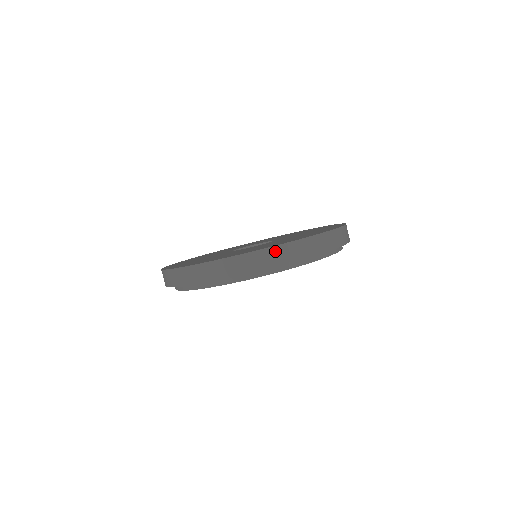
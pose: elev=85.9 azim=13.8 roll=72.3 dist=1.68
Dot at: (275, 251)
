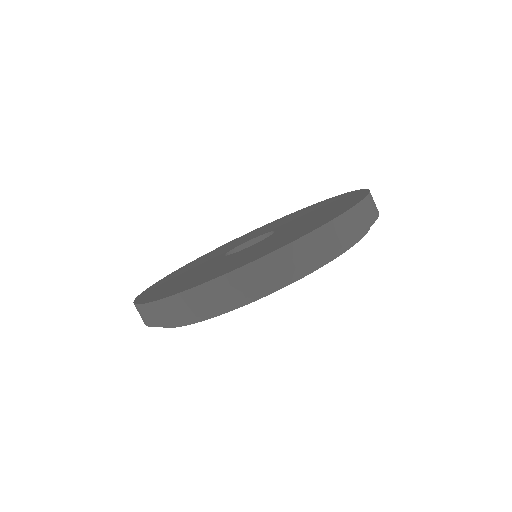
Dot at: (277, 258)
